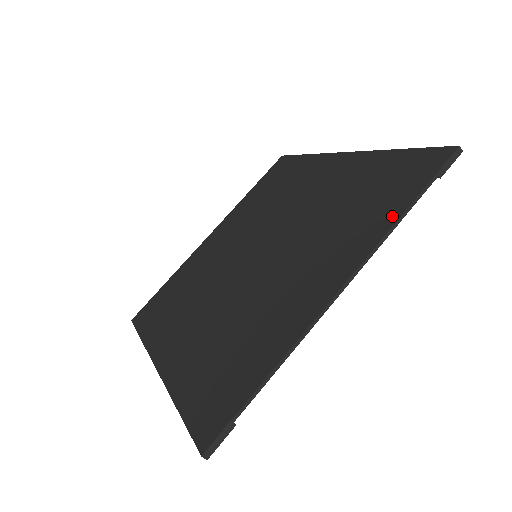
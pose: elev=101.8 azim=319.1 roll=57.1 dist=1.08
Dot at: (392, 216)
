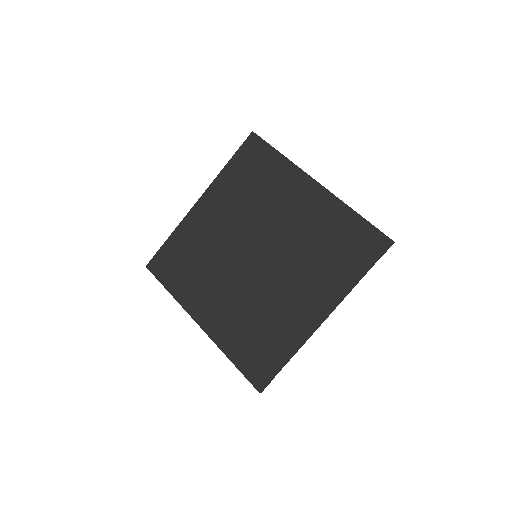
Dot at: (353, 279)
